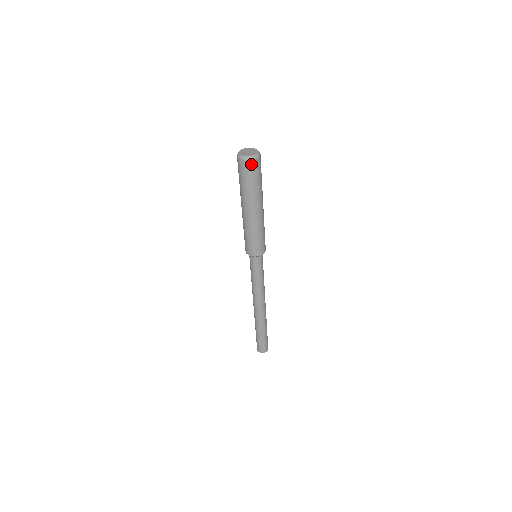
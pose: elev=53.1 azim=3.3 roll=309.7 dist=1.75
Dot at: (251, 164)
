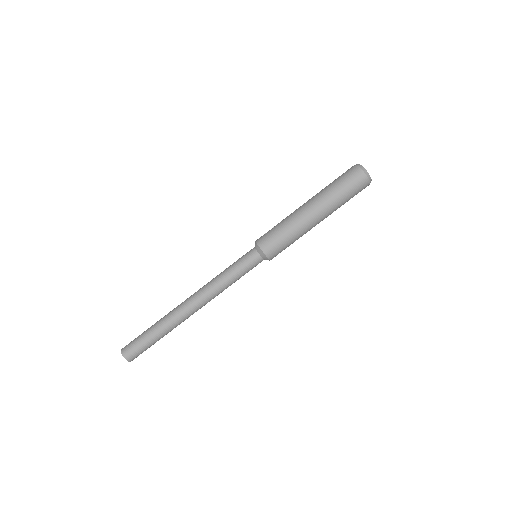
Dot at: (365, 184)
